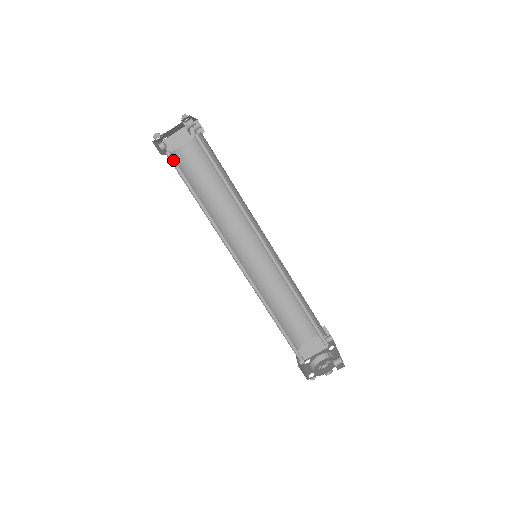
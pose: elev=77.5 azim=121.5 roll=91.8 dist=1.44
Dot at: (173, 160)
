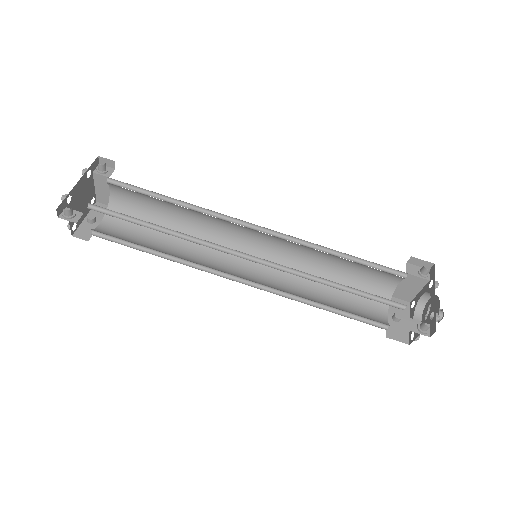
Dot at: (103, 234)
